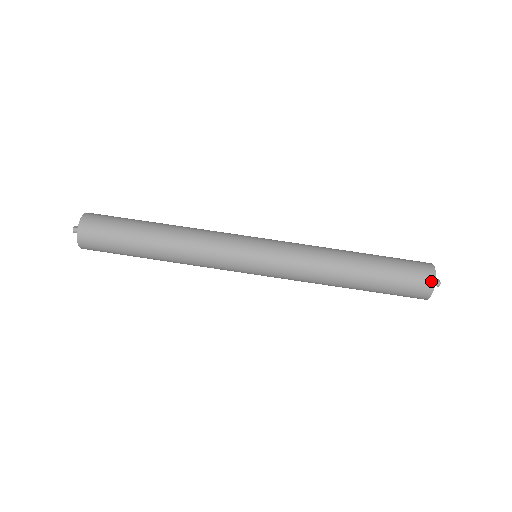
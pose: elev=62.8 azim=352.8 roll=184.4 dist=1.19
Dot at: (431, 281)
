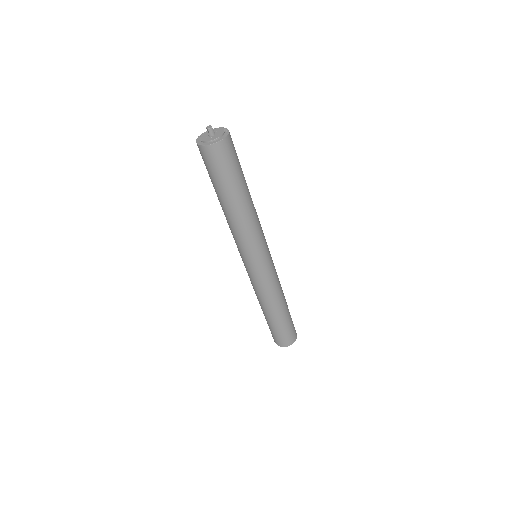
Dot at: (295, 340)
